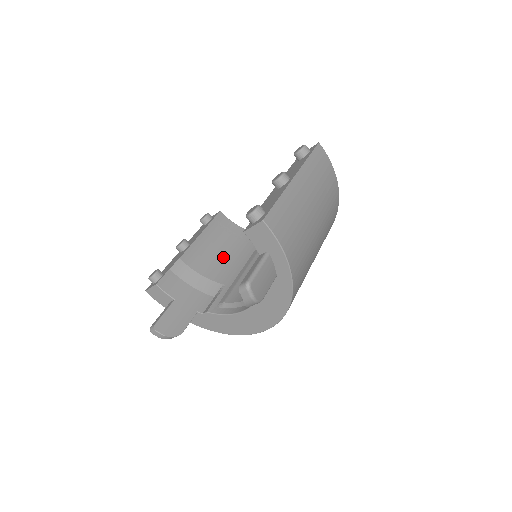
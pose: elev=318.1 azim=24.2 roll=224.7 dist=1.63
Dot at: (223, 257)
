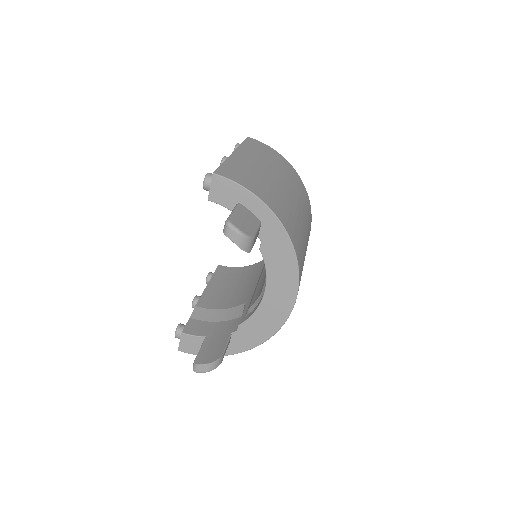
Dot at: (237, 290)
